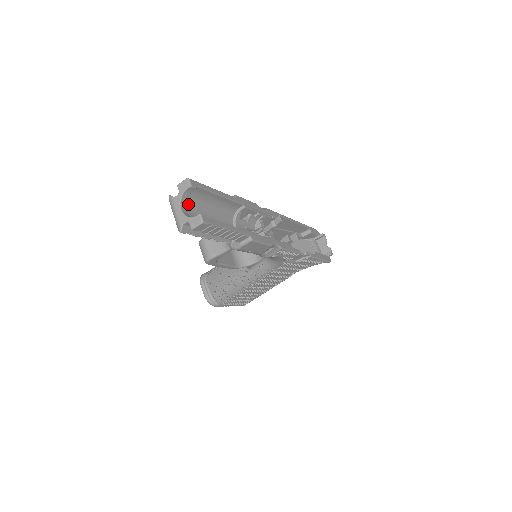
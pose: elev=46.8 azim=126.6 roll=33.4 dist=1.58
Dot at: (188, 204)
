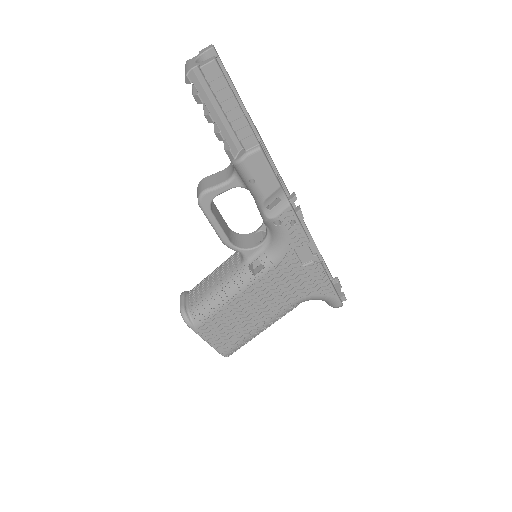
Dot at: occluded
